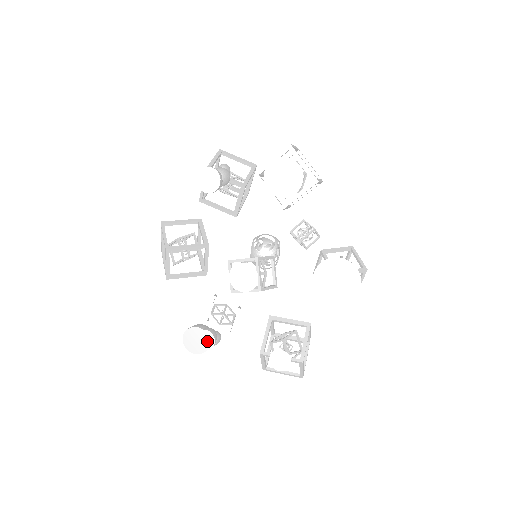
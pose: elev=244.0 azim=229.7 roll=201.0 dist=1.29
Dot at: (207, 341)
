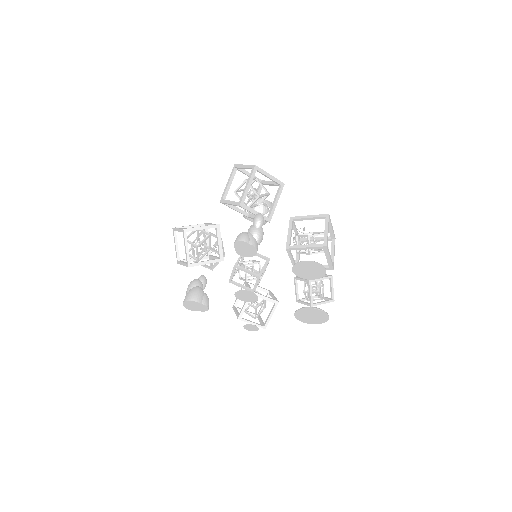
Dot at: (202, 309)
